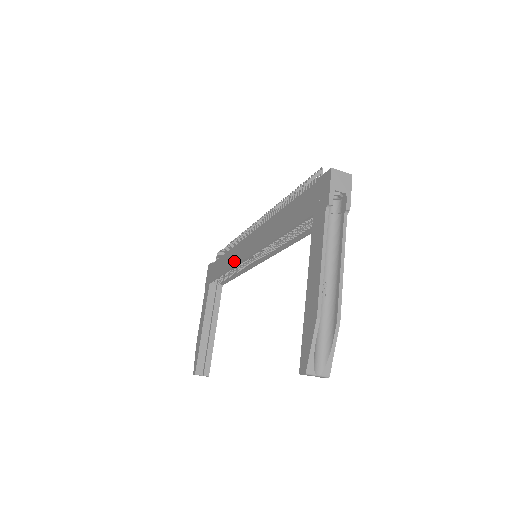
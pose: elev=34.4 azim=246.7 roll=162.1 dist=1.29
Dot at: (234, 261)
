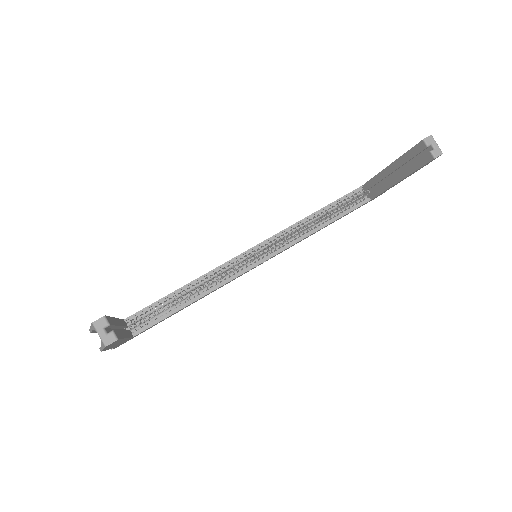
Dot at: (214, 269)
